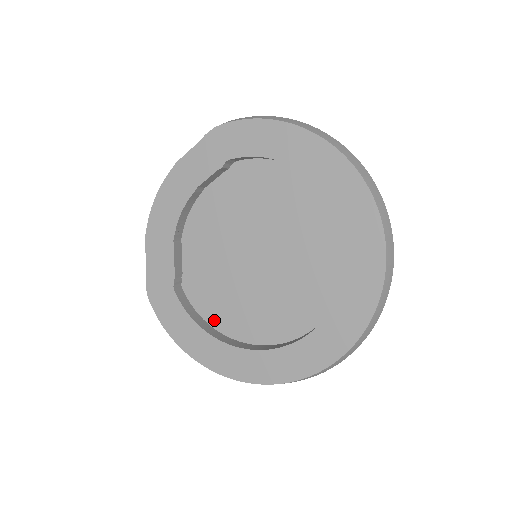
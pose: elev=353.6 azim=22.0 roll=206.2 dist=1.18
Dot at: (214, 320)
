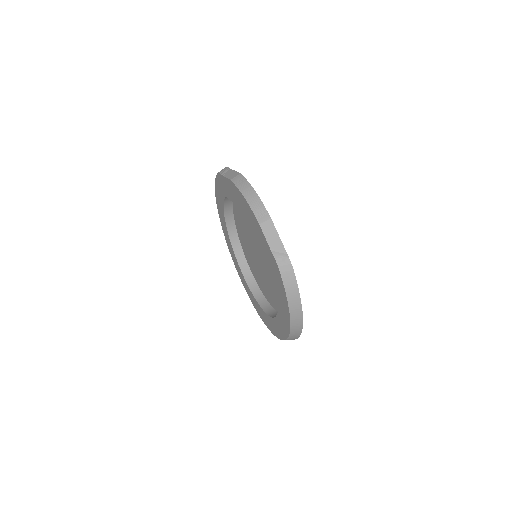
Dot at: (235, 212)
